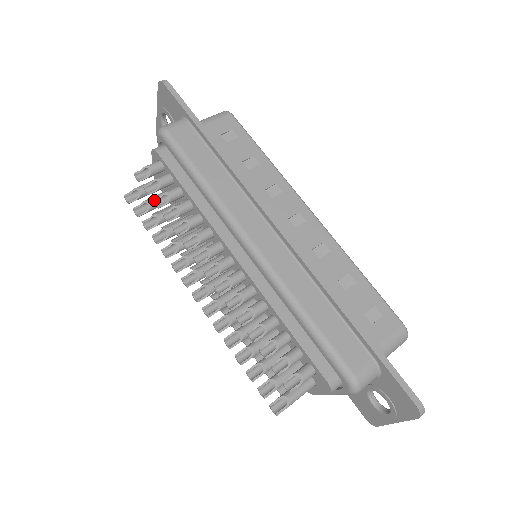
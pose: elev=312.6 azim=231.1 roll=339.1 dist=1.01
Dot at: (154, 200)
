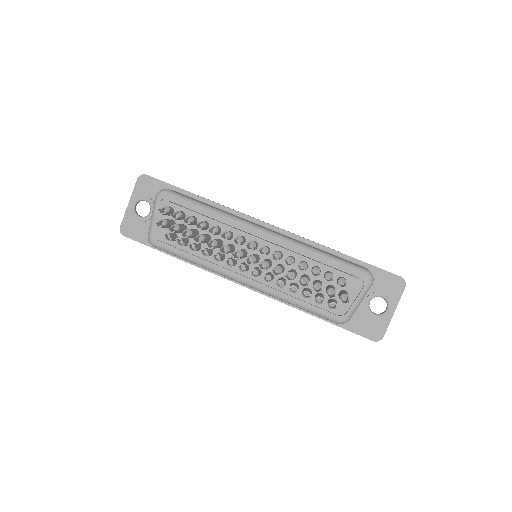
Dot at: (183, 220)
